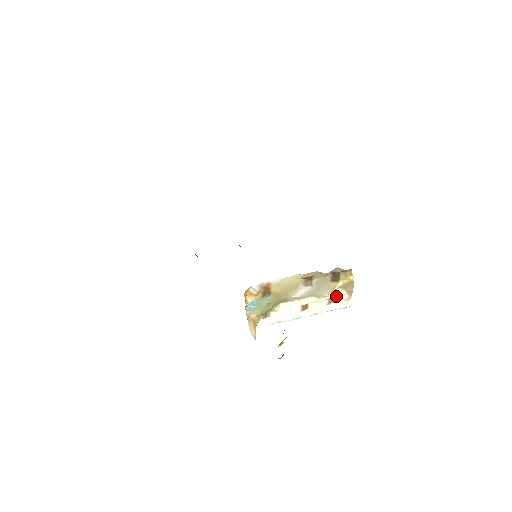
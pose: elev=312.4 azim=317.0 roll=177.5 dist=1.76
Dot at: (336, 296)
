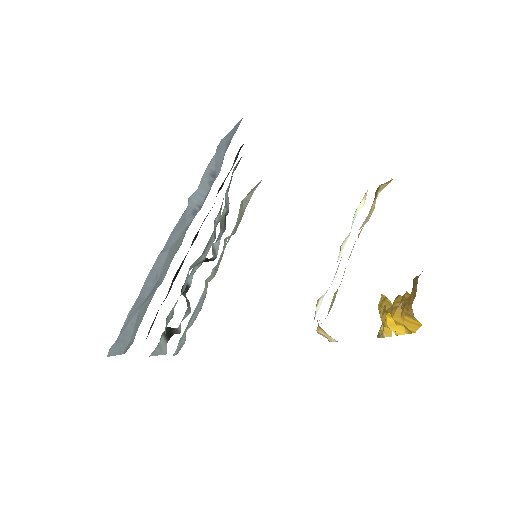
Dot at: occluded
